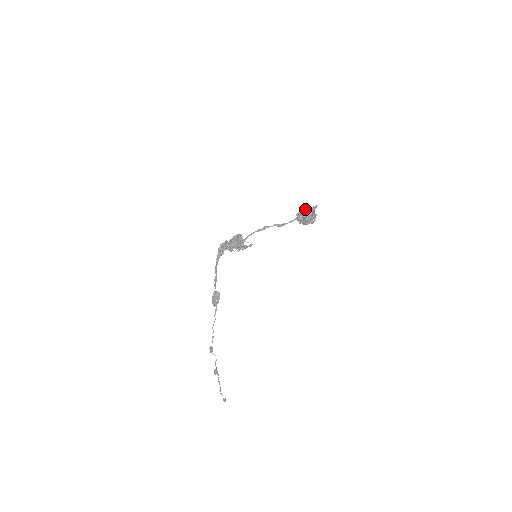
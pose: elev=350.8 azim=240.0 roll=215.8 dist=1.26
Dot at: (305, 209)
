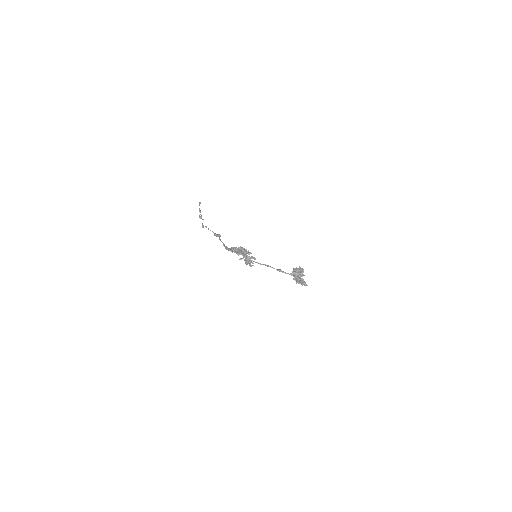
Dot at: (300, 276)
